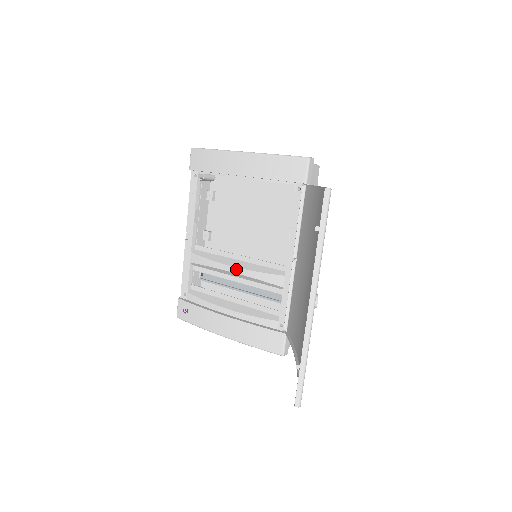
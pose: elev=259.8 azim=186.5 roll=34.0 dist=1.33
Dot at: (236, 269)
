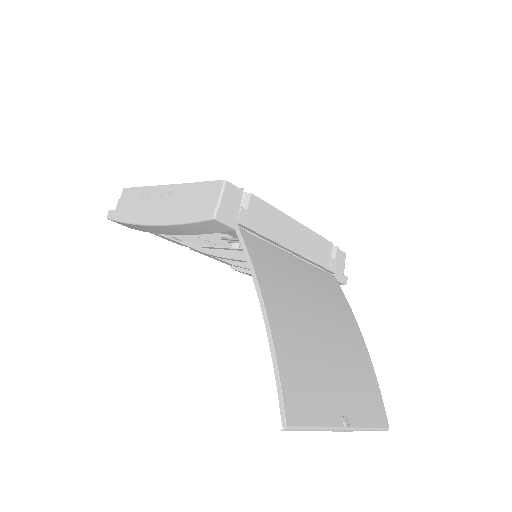
Dot at: occluded
